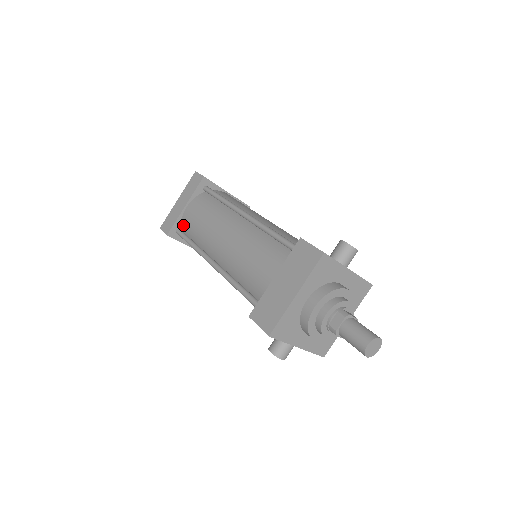
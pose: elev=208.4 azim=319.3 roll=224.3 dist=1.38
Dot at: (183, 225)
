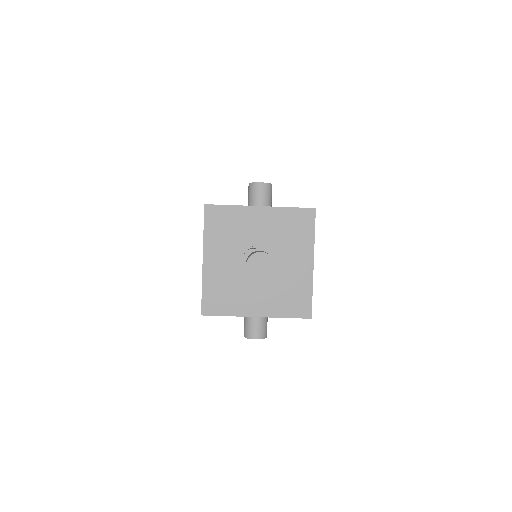
Dot at: occluded
